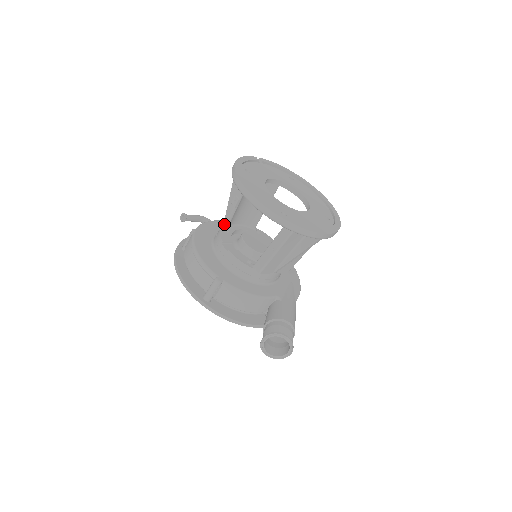
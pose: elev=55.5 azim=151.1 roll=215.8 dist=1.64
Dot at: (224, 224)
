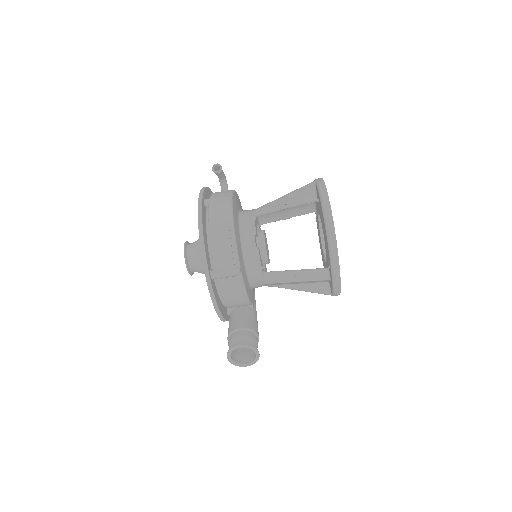
Dot at: (256, 212)
